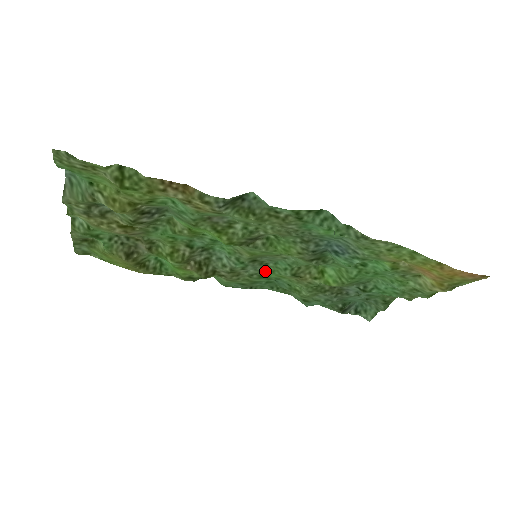
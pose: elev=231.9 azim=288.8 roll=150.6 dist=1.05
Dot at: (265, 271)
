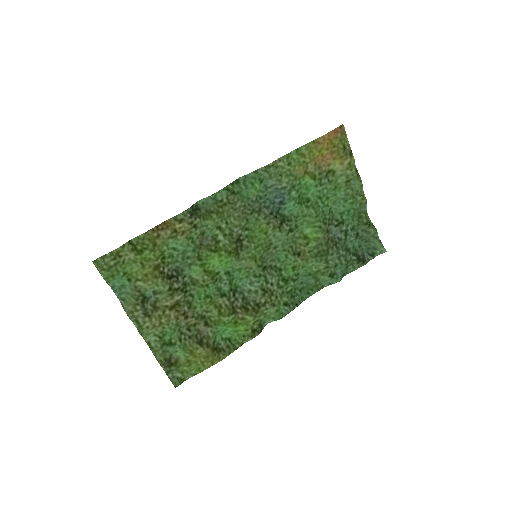
Dot at: (281, 273)
